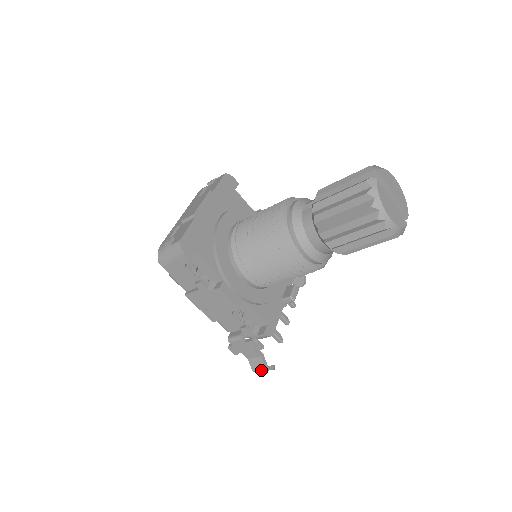
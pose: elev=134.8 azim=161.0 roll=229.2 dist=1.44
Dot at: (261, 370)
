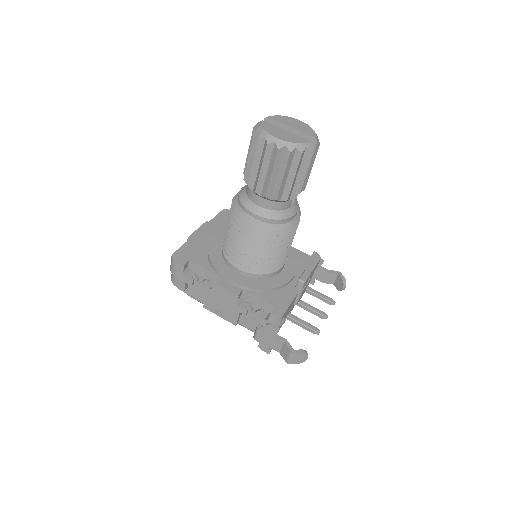
Dot at: (291, 357)
